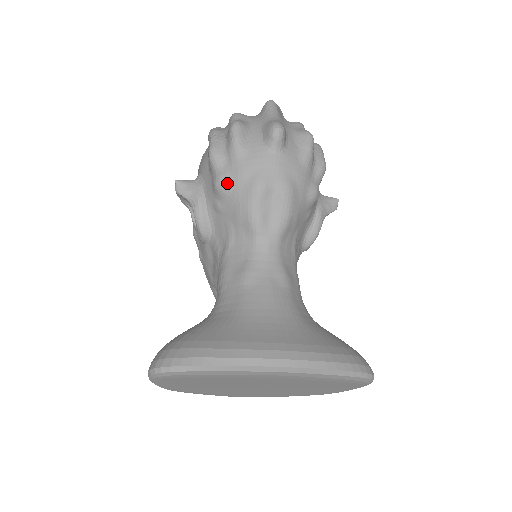
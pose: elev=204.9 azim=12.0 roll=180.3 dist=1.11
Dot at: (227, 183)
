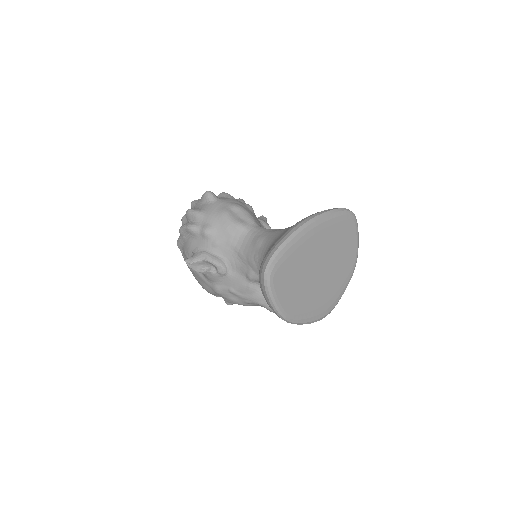
Dot at: (210, 226)
